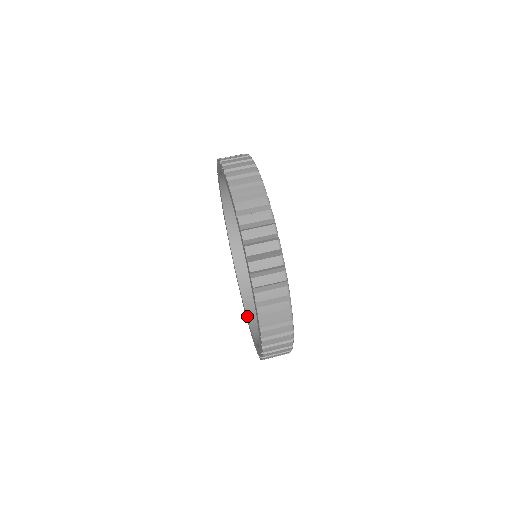
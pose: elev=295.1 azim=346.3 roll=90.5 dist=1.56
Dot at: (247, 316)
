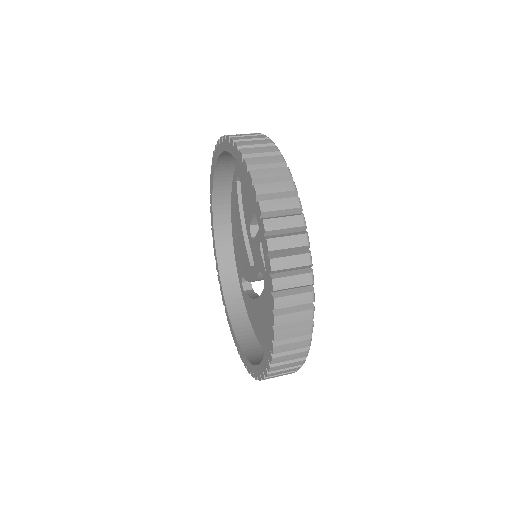
Dot at: (232, 327)
